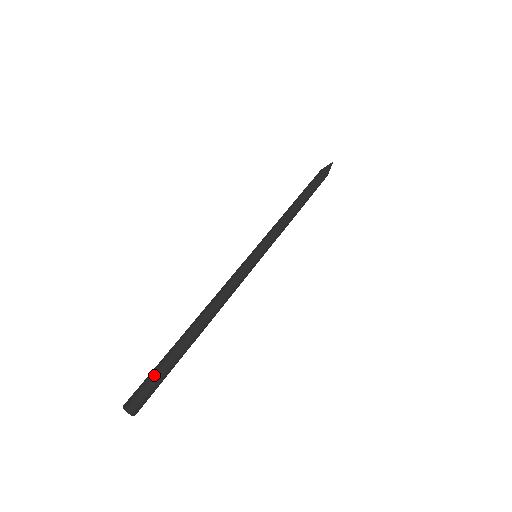
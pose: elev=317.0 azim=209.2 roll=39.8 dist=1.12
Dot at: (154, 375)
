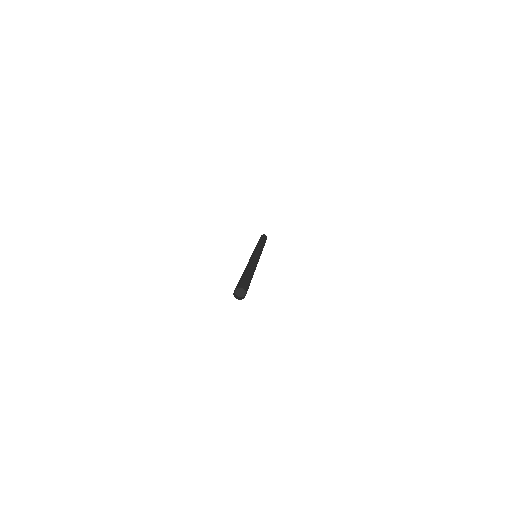
Dot at: (249, 283)
